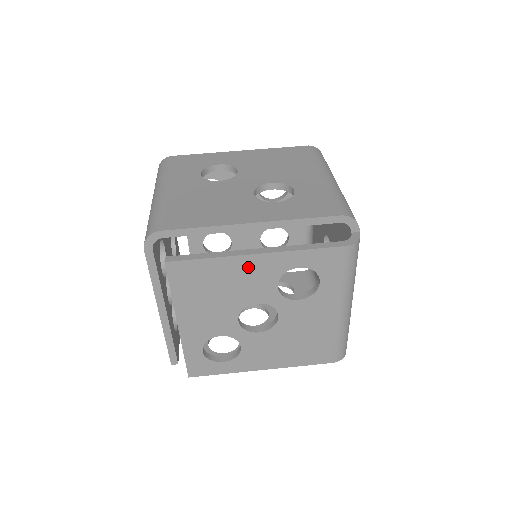
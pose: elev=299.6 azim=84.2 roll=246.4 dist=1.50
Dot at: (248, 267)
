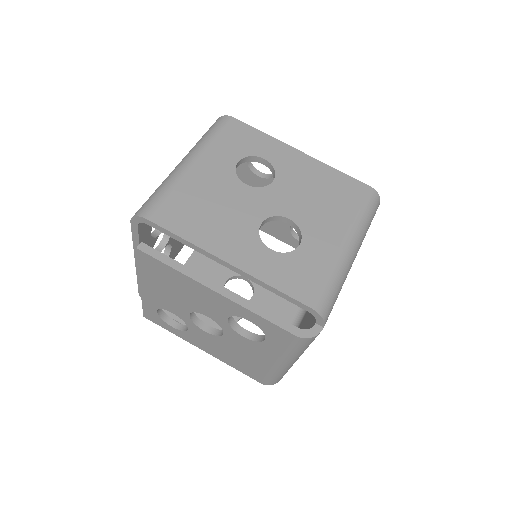
Dot at: (206, 294)
